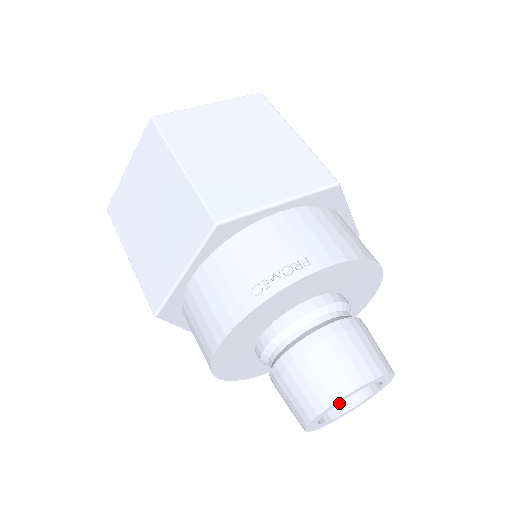
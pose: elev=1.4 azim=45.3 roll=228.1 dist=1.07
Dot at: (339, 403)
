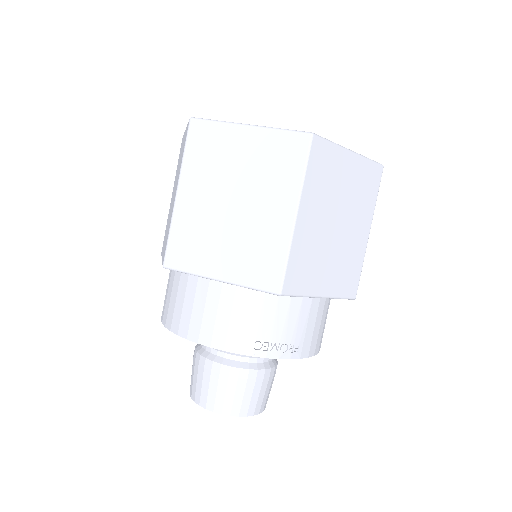
Dot at: occluded
